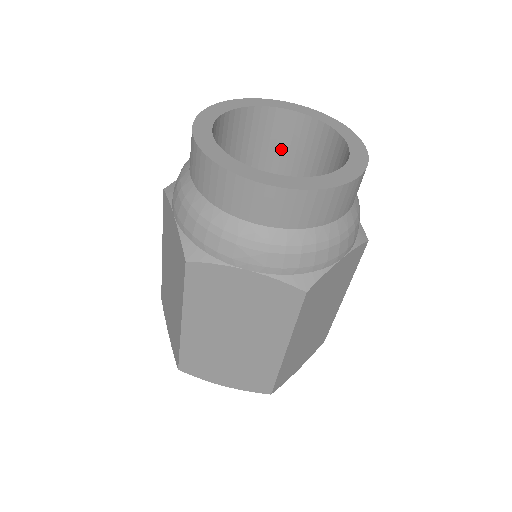
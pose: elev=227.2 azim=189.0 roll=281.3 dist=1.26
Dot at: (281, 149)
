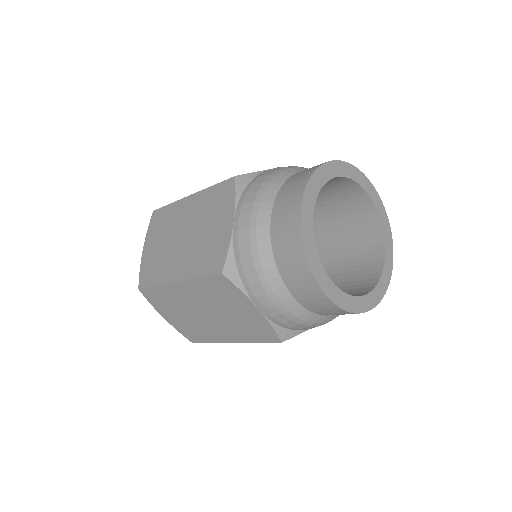
Dot at: (338, 207)
